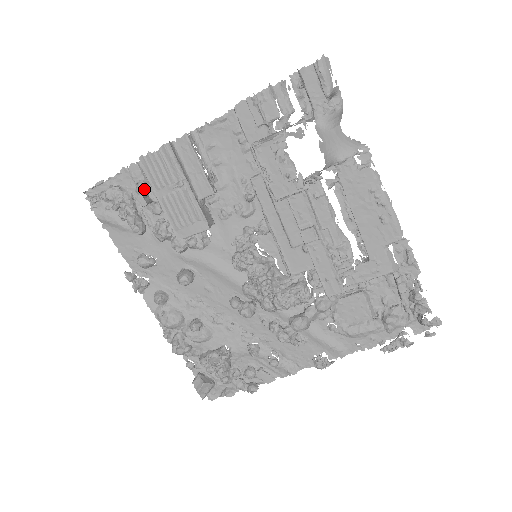
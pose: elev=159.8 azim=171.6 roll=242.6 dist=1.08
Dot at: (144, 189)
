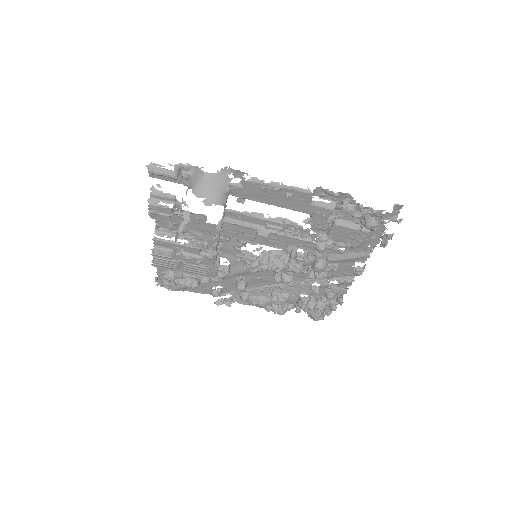
Dot at: occluded
